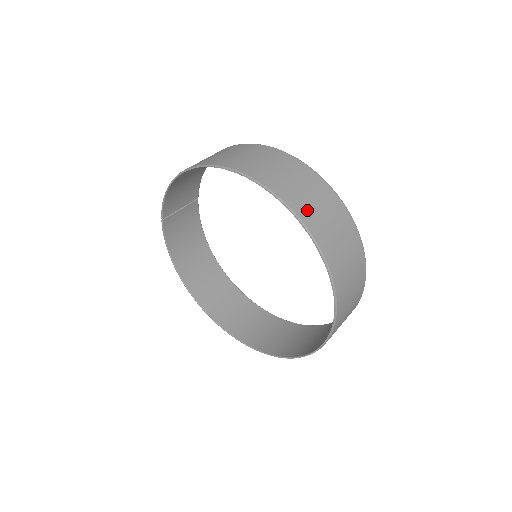
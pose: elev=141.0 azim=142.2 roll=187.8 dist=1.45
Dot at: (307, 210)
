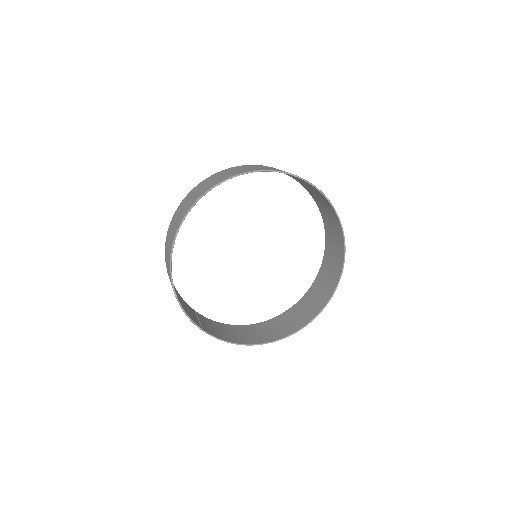
Dot at: (230, 174)
